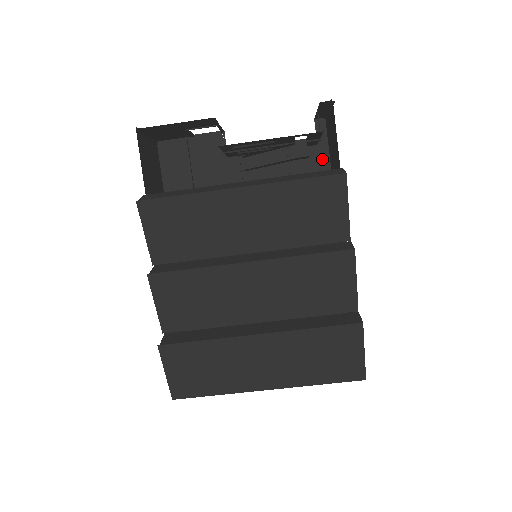
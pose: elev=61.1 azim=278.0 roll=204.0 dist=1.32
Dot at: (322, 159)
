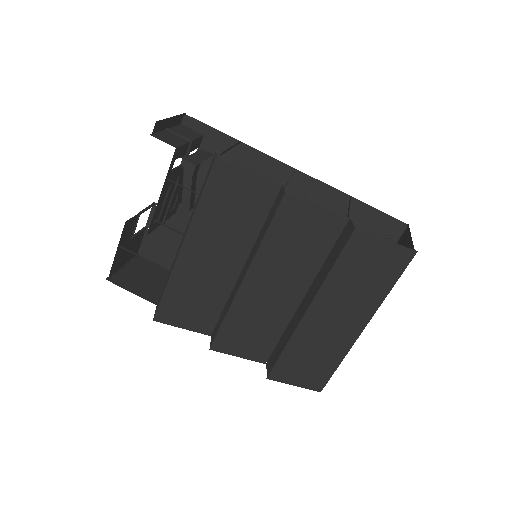
Dot at: (218, 139)
